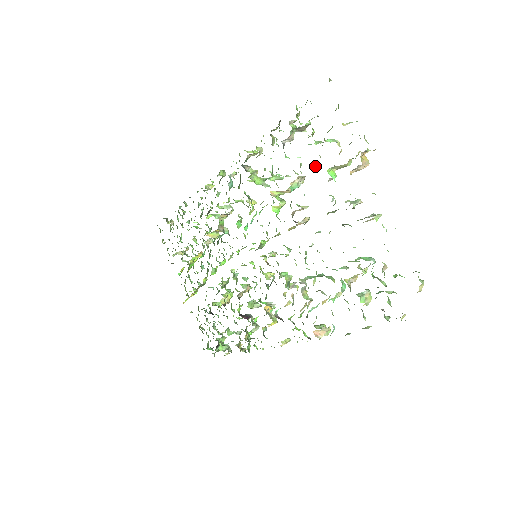
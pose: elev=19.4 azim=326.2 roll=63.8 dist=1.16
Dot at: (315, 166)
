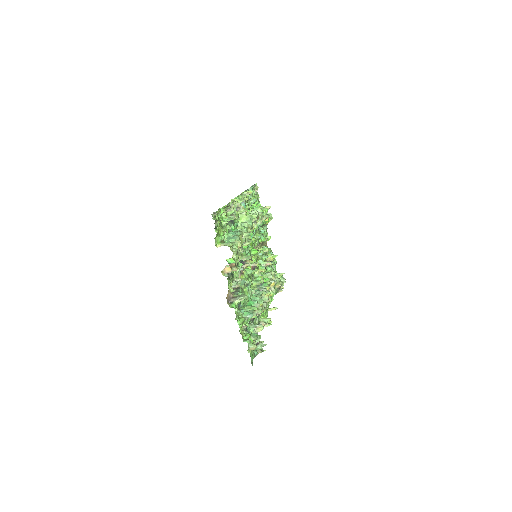
Dot at: occluded
